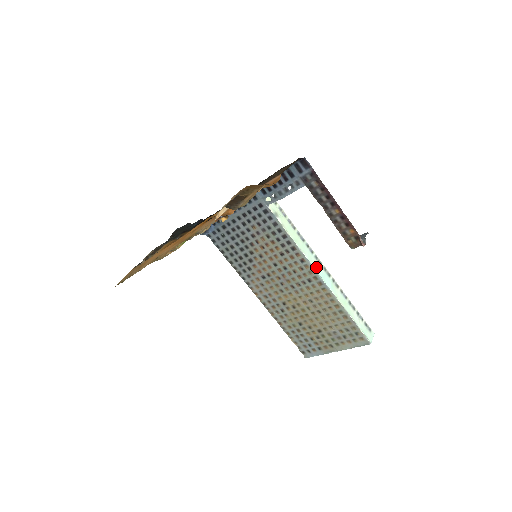
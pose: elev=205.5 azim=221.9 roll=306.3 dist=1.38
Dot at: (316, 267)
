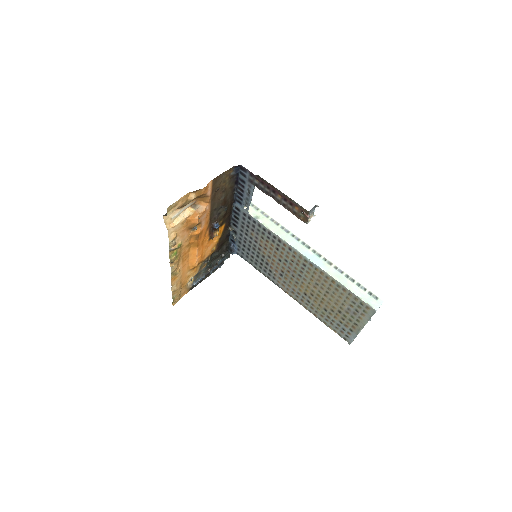
Dot at: (302, 251)
